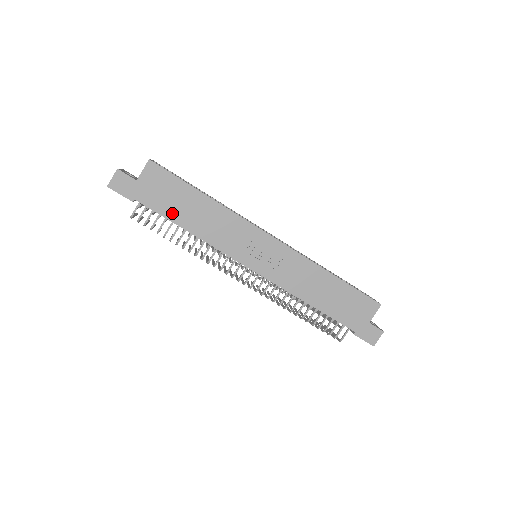
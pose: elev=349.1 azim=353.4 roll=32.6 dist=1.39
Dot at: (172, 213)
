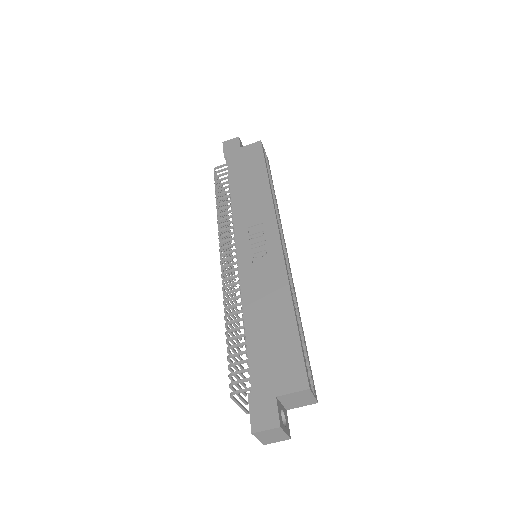
Dot at: (236, 176)
